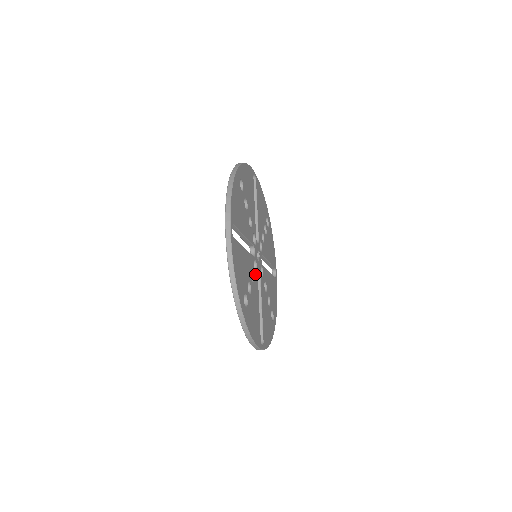
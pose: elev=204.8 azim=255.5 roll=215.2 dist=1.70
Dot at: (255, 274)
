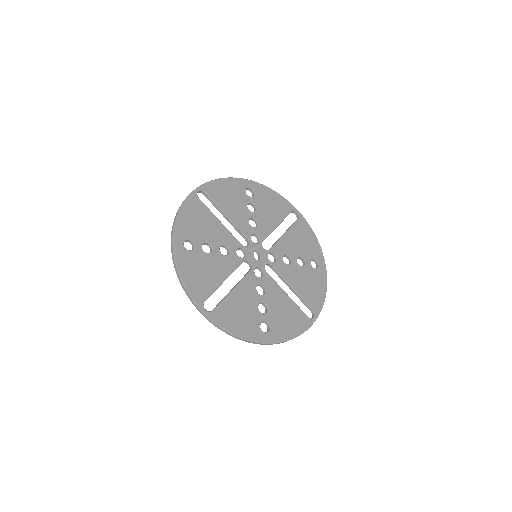
Dot at: (264, 280)
